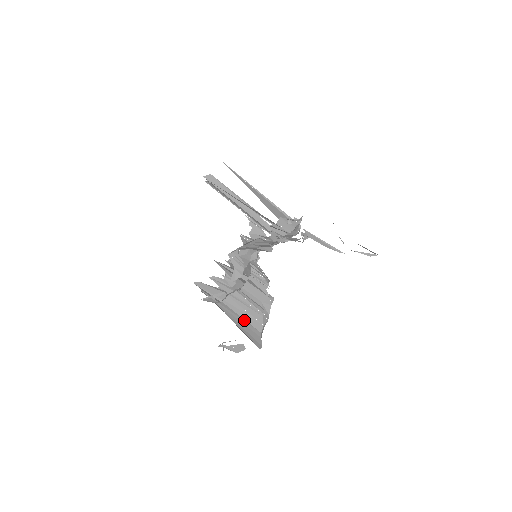
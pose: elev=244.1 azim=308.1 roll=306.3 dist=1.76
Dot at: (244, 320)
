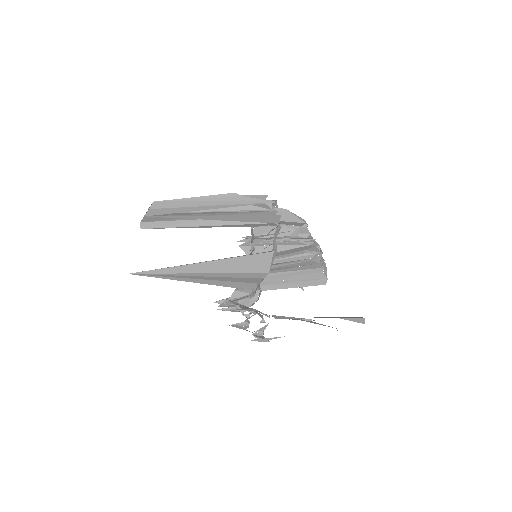
Dot at: (295, 271)
